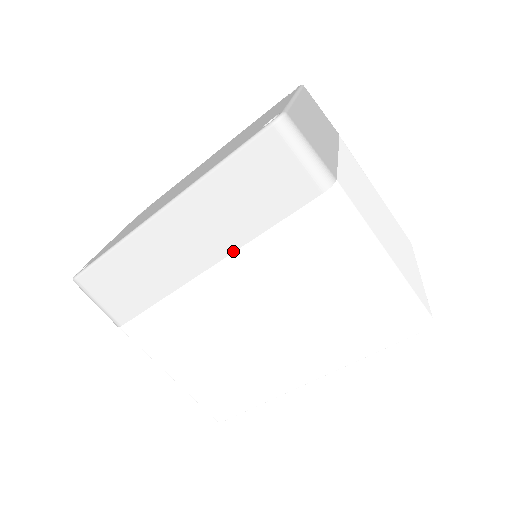
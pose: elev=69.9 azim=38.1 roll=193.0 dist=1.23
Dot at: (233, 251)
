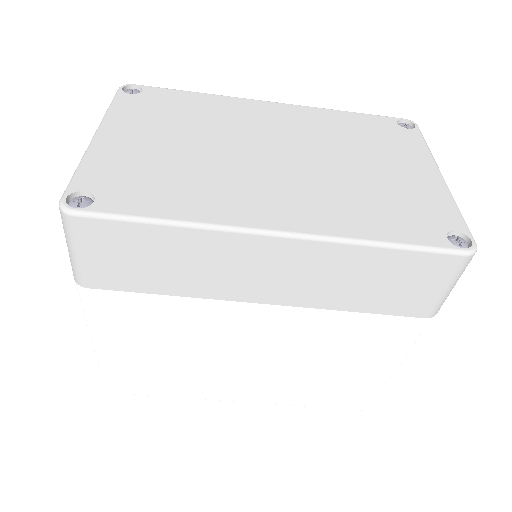
Dot at: (303, 306)
